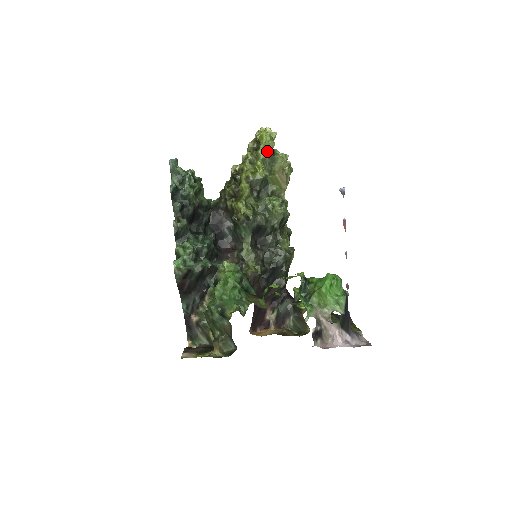
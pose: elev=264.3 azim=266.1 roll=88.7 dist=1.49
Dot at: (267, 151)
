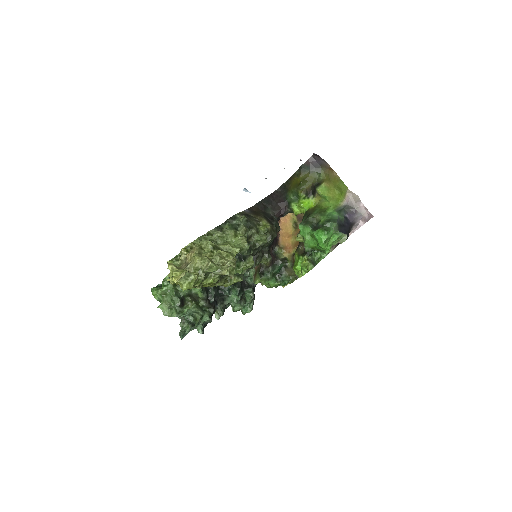
Dot at: (199, 281)
